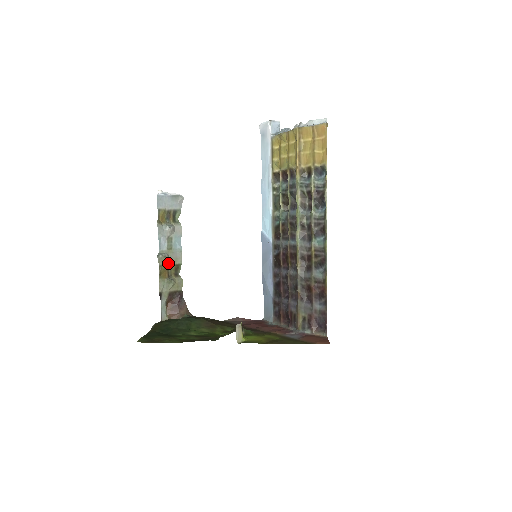
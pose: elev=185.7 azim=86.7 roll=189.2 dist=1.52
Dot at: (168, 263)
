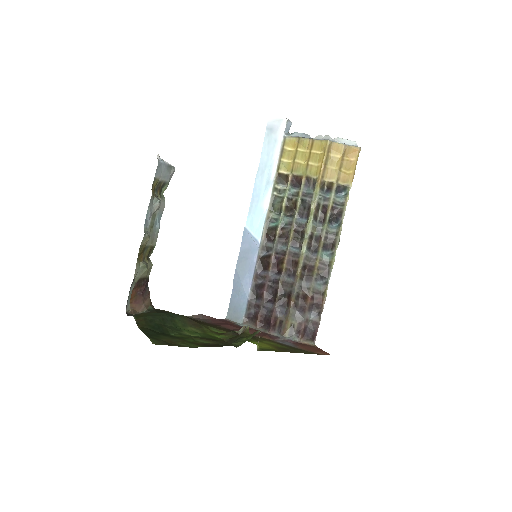
Dot at: (147, 244)
